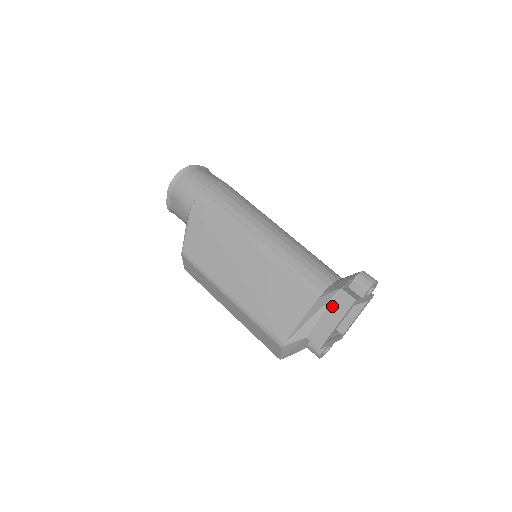
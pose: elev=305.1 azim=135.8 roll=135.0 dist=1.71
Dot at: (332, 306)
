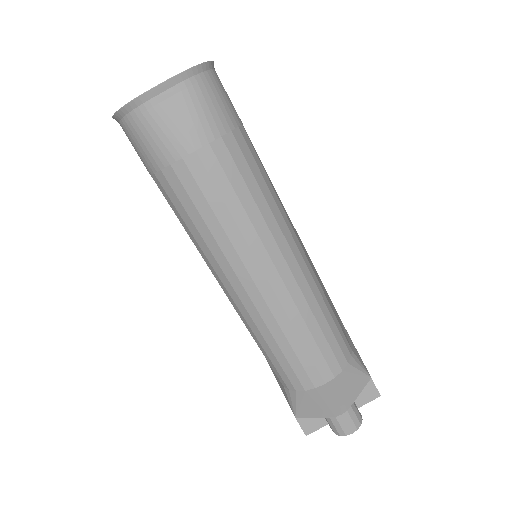
Dot at: occluded
